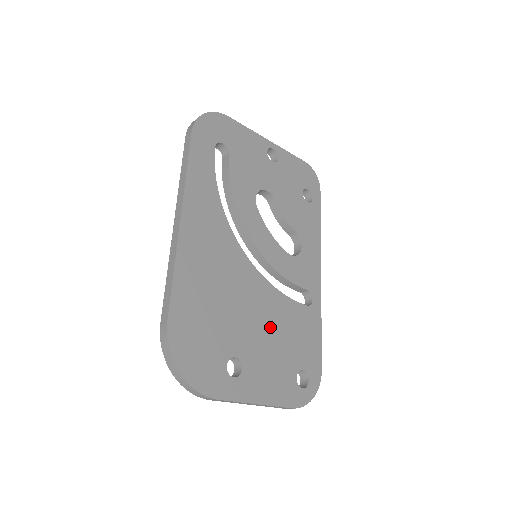
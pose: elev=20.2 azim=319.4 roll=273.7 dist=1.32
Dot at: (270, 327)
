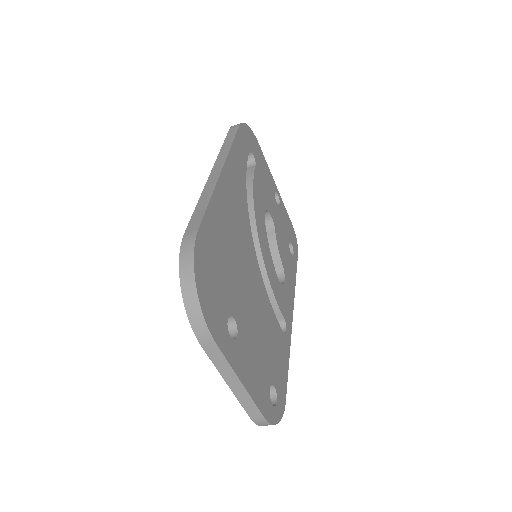
Dot at: (259, 321)
